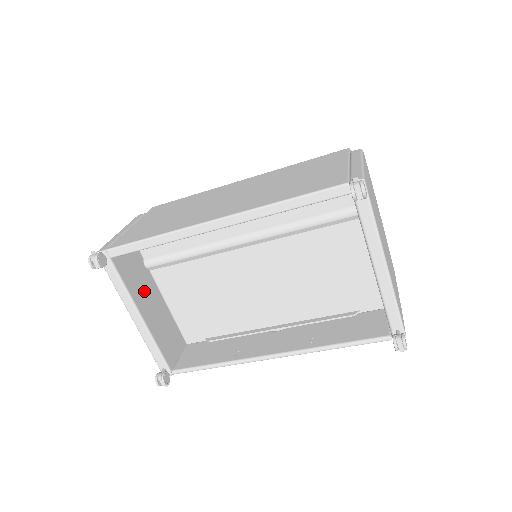
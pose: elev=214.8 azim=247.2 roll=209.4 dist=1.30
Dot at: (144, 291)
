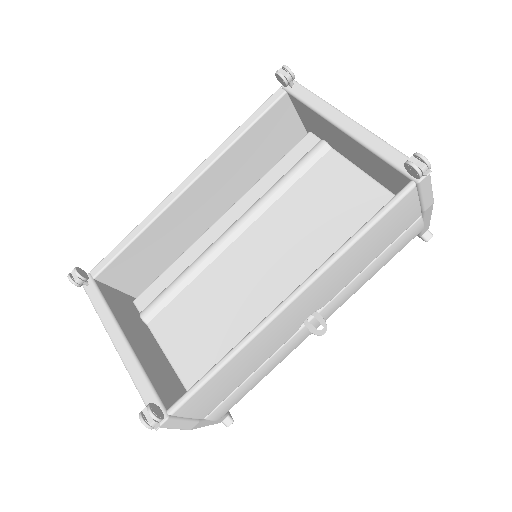
Dot at: (135, 329)
